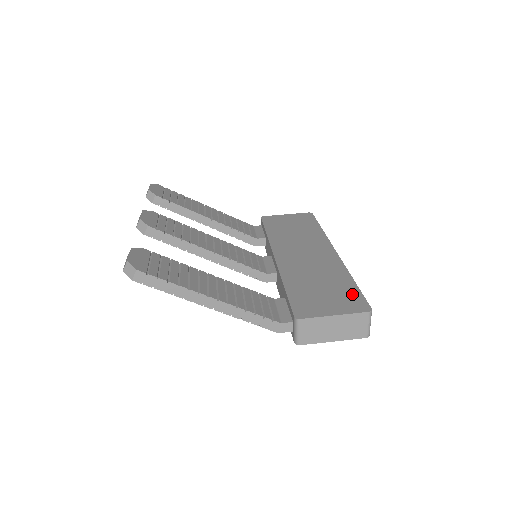
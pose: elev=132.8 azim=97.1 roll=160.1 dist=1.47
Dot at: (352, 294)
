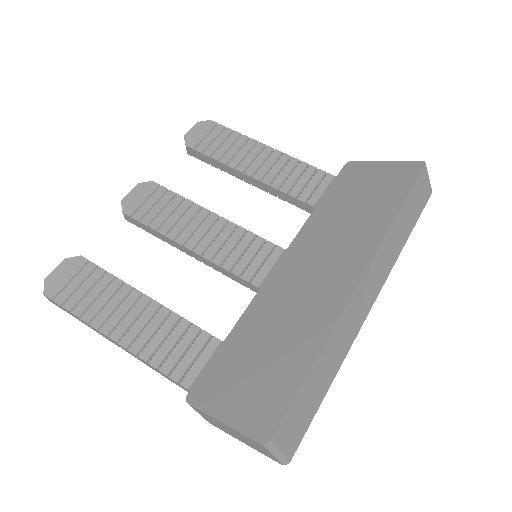
Dot at: (280, 392)
